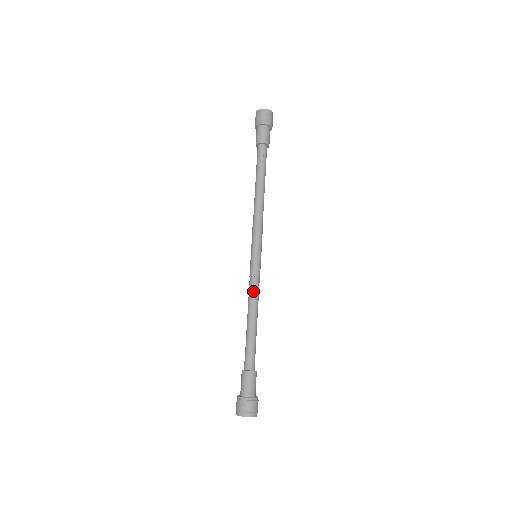
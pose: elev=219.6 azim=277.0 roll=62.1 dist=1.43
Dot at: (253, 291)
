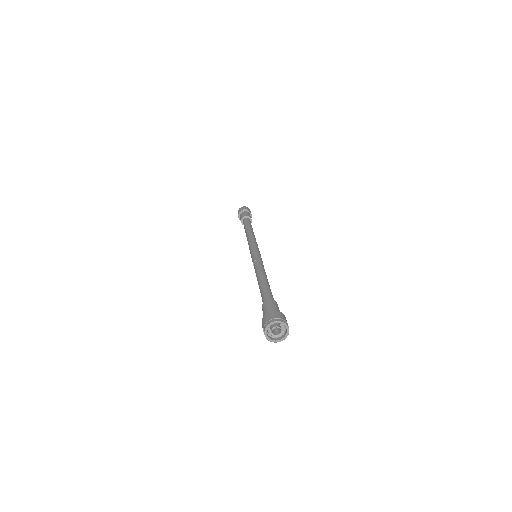
Dot at: (259, 265)
